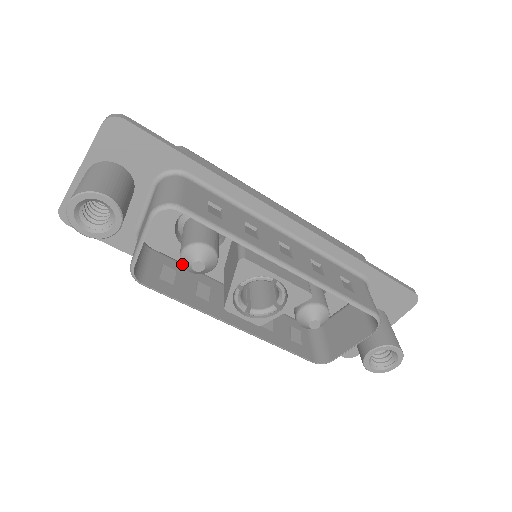
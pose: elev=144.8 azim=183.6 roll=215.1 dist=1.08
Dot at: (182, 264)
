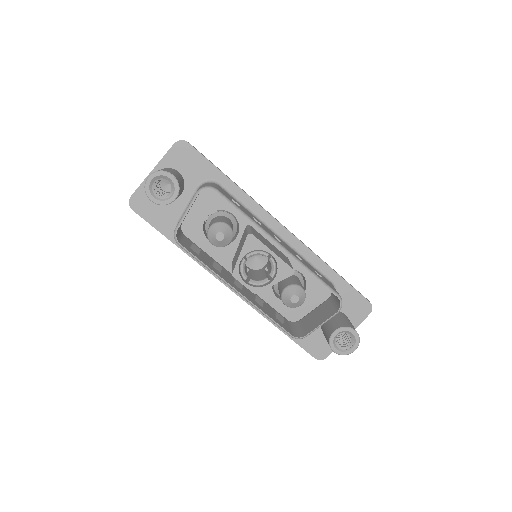
Dot at: (208, 236)
